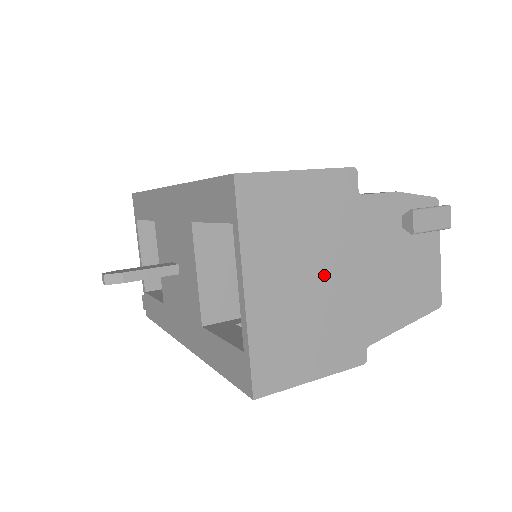
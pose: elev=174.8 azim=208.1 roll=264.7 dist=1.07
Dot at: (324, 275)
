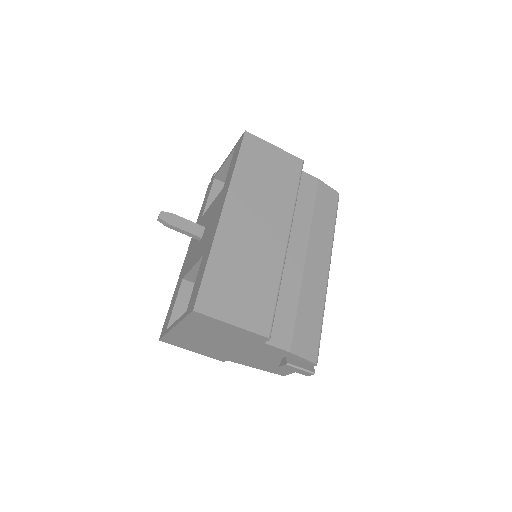
Dot at: (221, 343)
